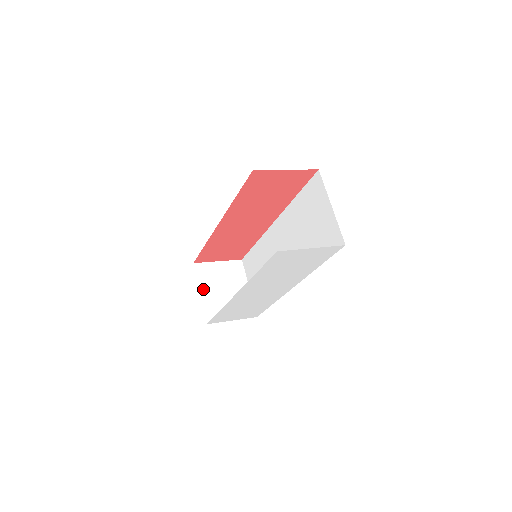
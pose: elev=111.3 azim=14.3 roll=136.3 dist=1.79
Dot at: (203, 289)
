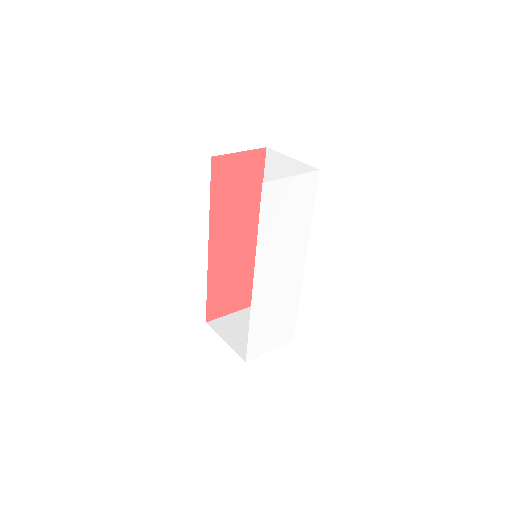
Dot at: (226, 338)
